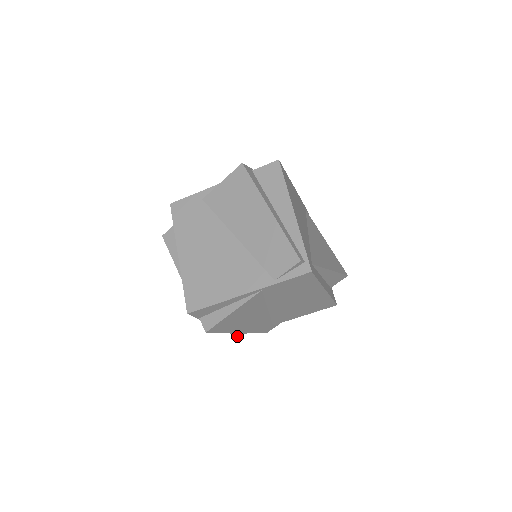
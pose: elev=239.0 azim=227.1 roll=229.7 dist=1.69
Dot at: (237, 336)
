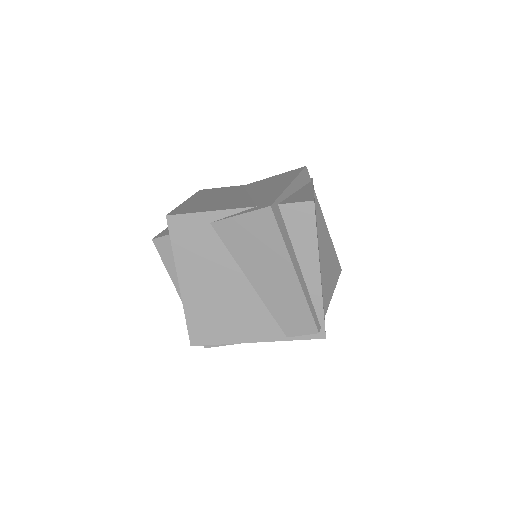
Dot at: occluded
